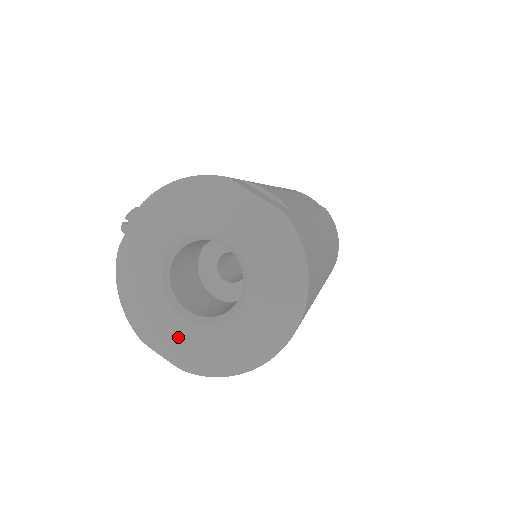
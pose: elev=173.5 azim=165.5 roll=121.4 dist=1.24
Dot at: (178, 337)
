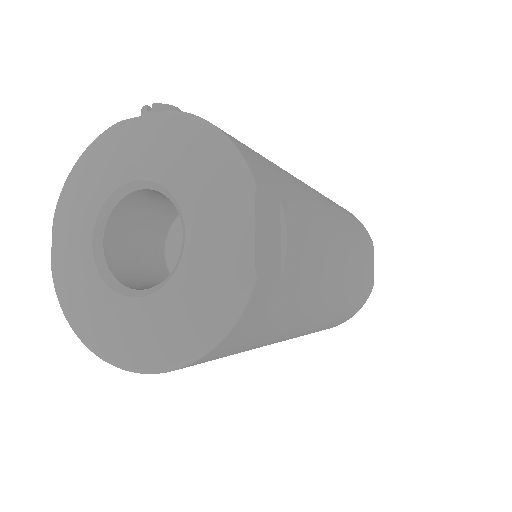
Dot at: (73, 251)
